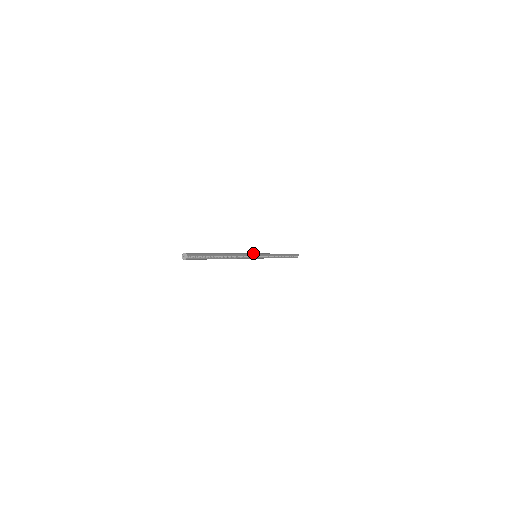
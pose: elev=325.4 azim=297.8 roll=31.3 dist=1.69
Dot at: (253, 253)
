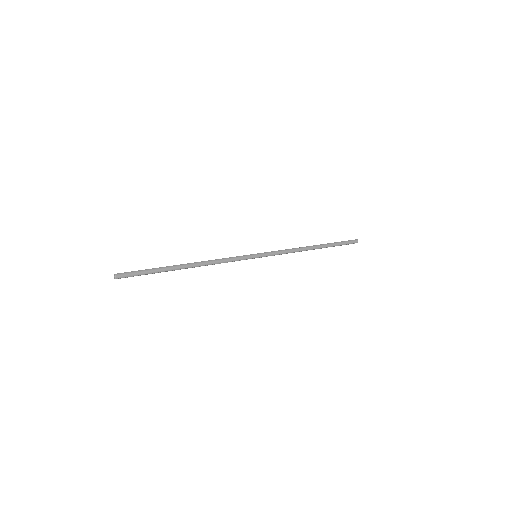
Dot at: (250, 256)
